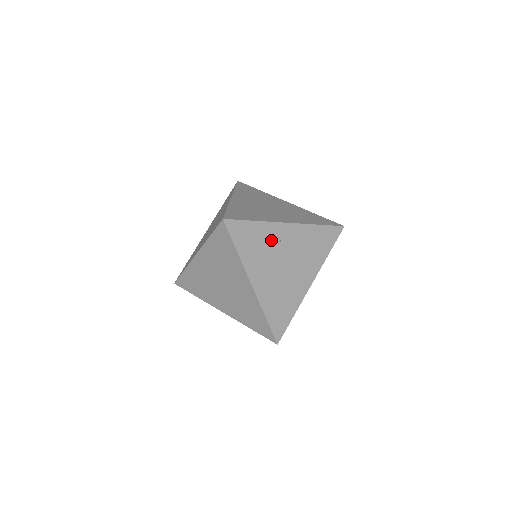
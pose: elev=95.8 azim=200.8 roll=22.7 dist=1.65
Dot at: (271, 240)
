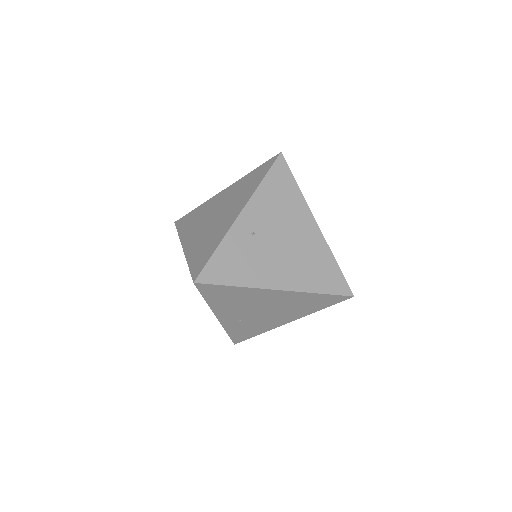
Dot at: (246, 242)
